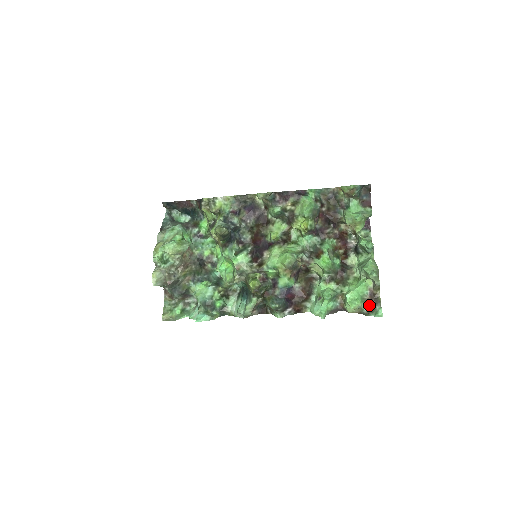
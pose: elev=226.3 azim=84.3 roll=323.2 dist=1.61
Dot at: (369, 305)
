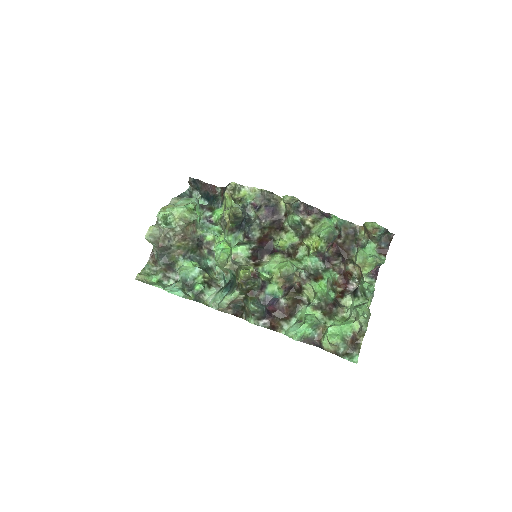
Dot at: (347, 347)
